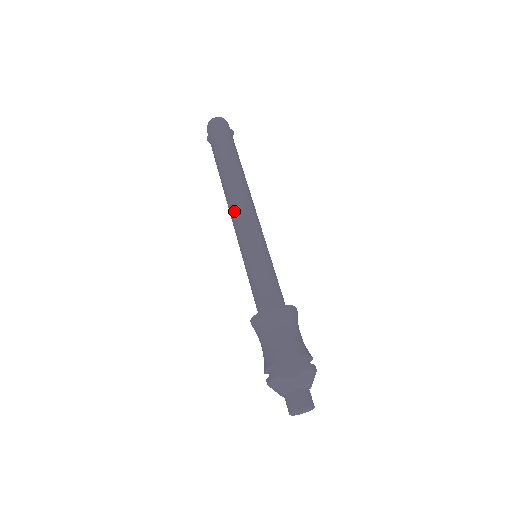
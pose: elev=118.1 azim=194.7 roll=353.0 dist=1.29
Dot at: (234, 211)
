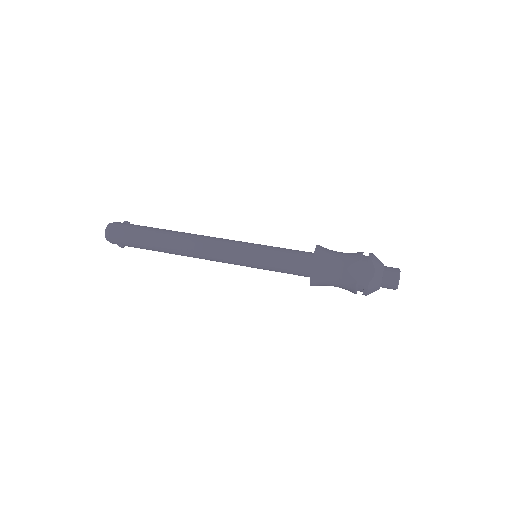
Dot at: (208, 255)
